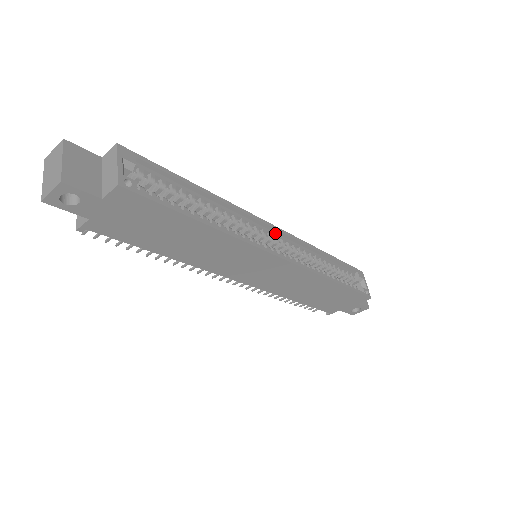
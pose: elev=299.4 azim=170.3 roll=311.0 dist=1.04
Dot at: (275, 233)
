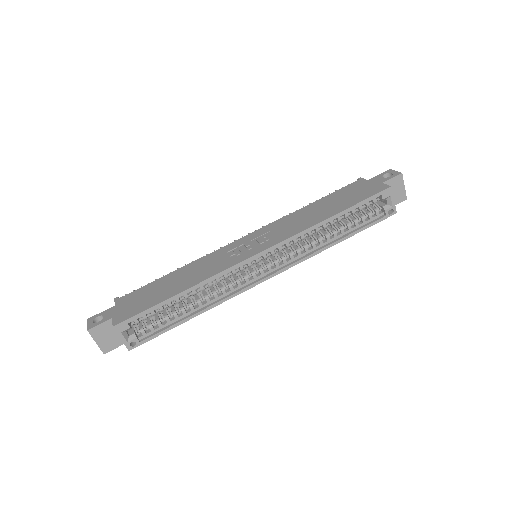
Dot at: (262, 254)
